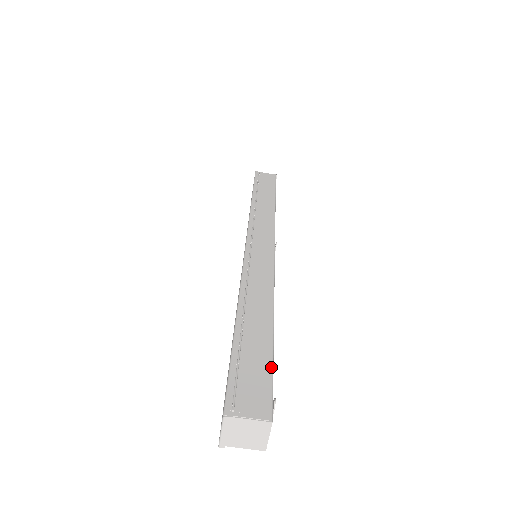
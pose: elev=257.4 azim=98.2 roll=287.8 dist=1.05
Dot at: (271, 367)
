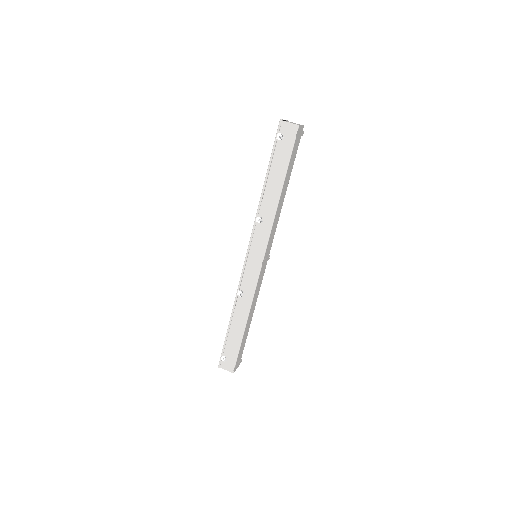
Dot at: (295, 155)
